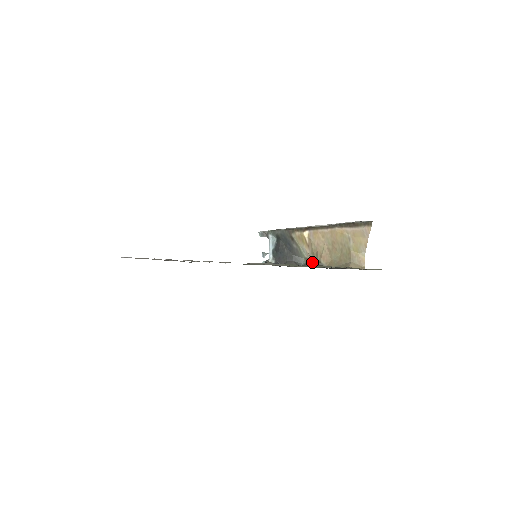
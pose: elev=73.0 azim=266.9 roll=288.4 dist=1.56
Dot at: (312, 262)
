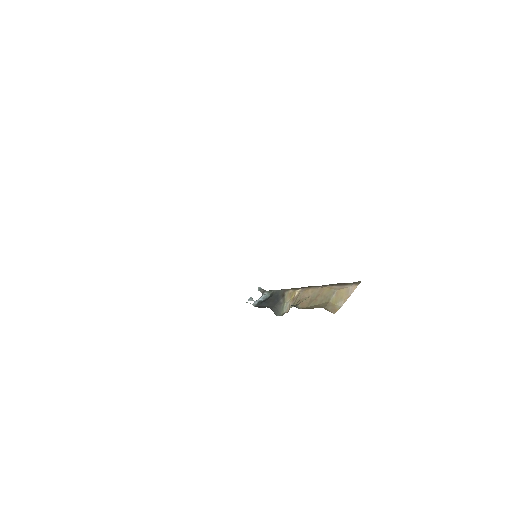
Dot at: occluded
